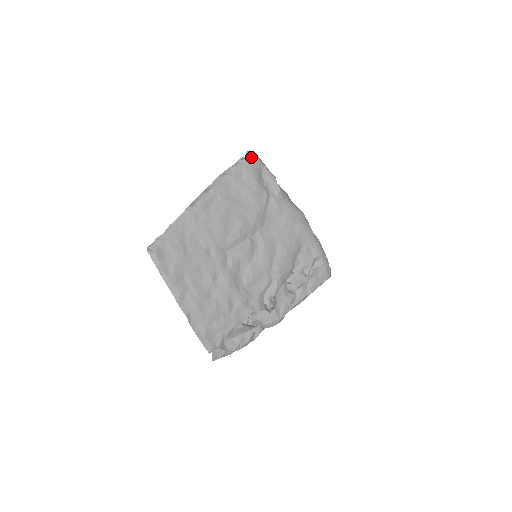
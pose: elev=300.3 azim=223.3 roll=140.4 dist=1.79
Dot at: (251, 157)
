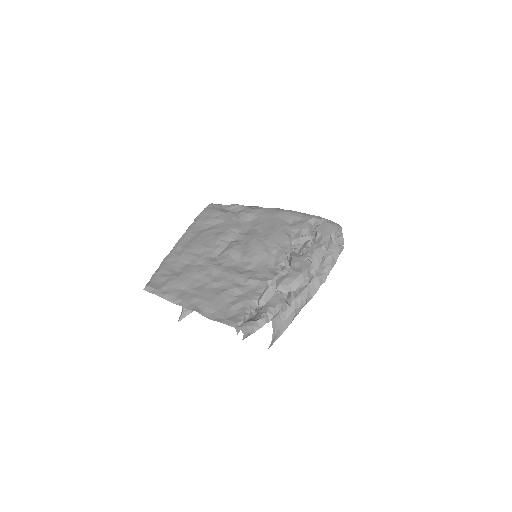
Dot at: (209, 206)
